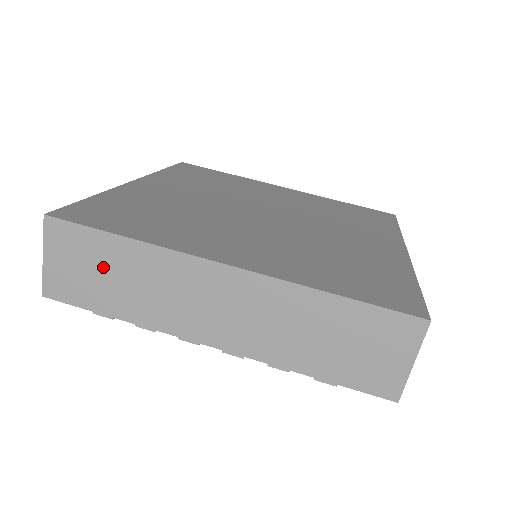
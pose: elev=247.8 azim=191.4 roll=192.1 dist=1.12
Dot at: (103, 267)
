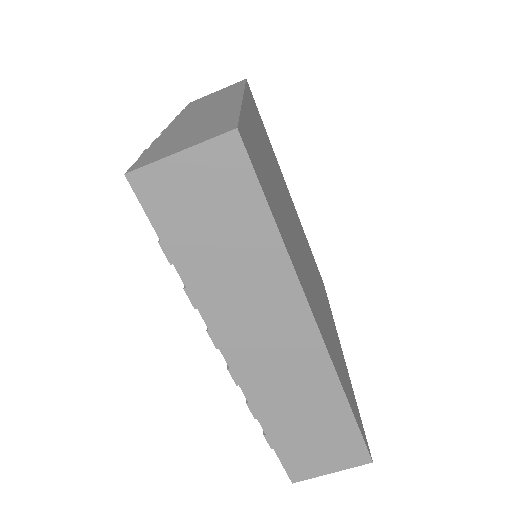
Dot at: (225, 226)
